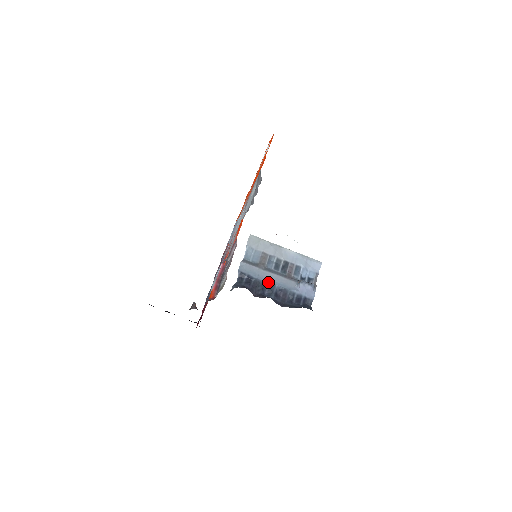
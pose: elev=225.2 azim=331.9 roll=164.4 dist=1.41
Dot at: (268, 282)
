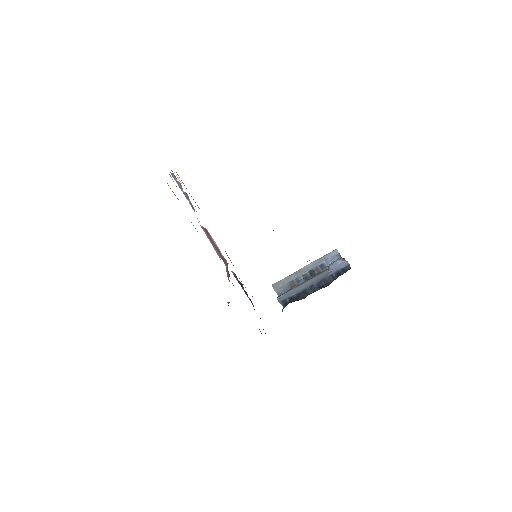
Dot at: (306, 288)
